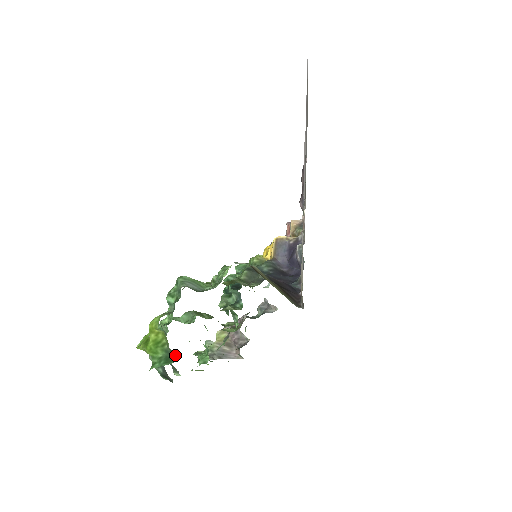
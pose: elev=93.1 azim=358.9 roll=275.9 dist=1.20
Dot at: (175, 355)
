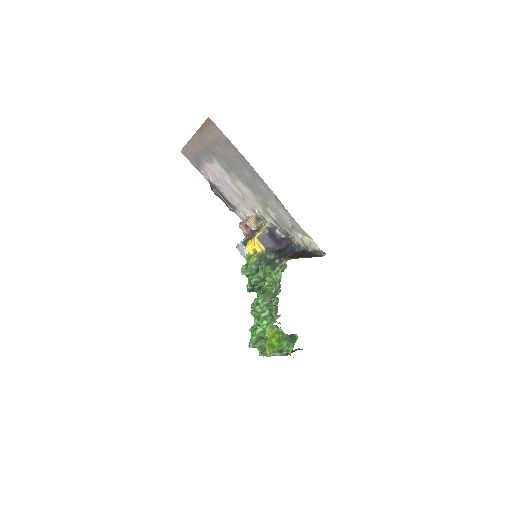
Dot at: (294, 335)
